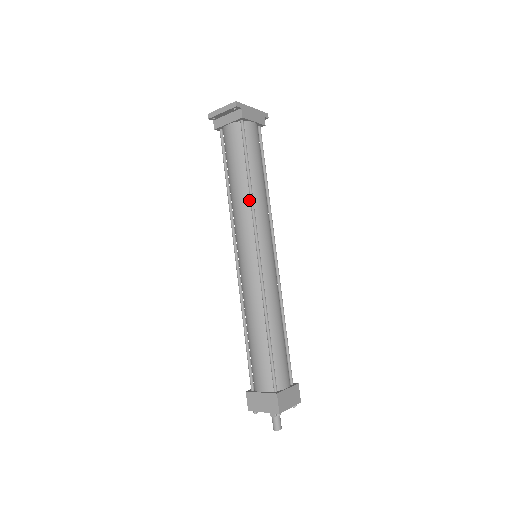
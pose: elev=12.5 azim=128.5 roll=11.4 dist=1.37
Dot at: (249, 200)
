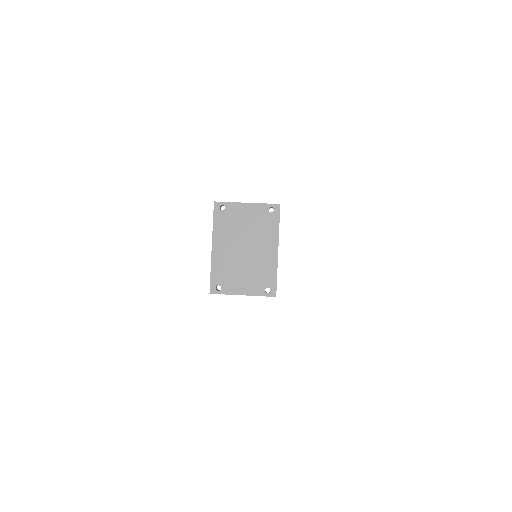
Dot at: occluded
